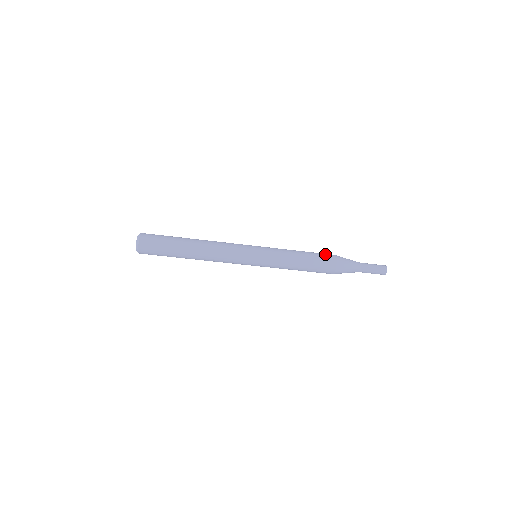
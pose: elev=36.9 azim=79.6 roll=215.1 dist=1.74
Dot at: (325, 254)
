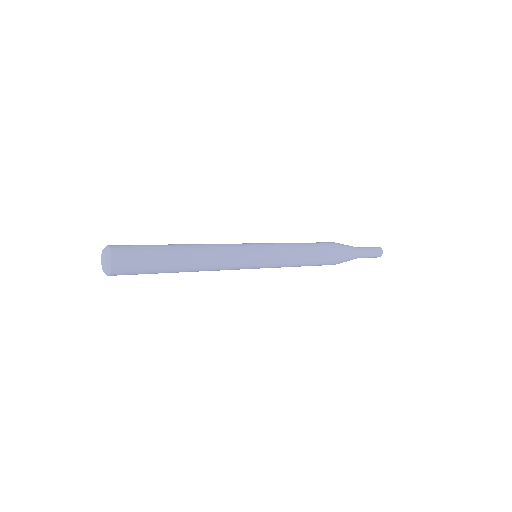
Dot at: (325, 242)
